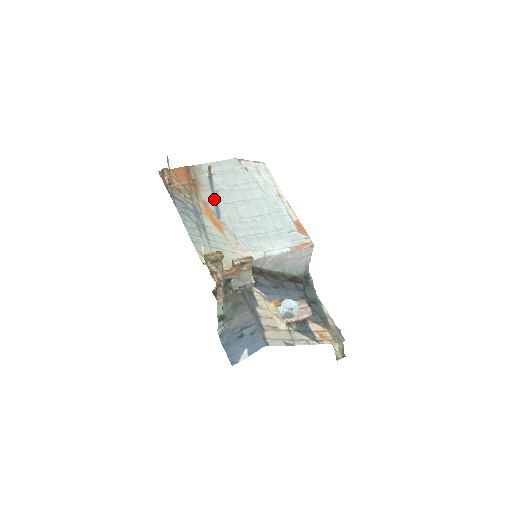
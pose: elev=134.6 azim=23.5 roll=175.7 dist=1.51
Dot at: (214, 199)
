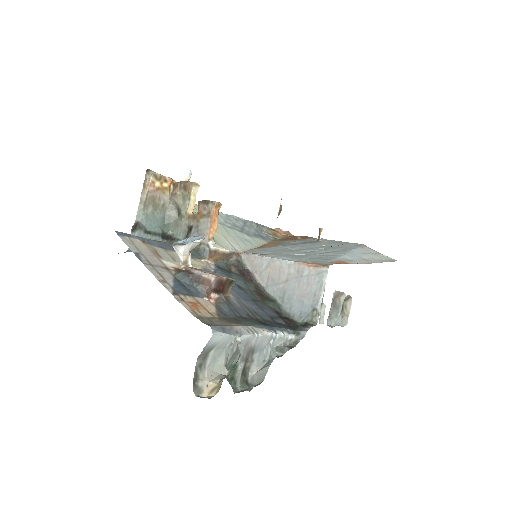
Dot at: (294, 243)
